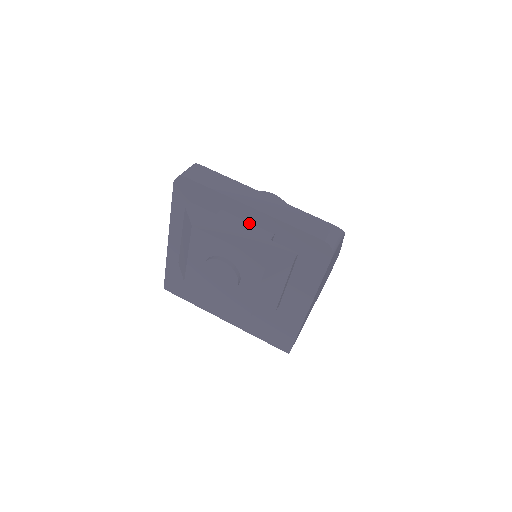
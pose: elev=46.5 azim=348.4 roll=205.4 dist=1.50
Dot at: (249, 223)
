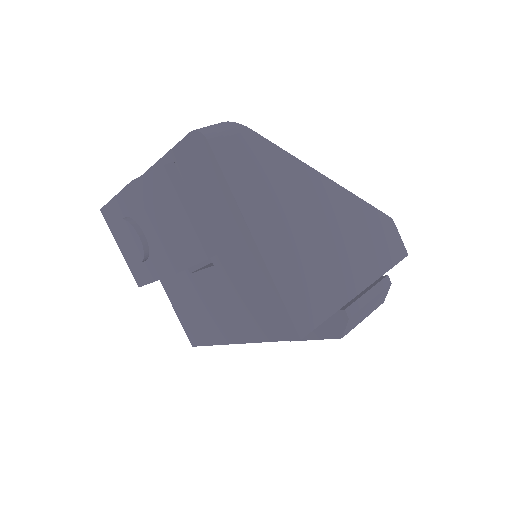
Dot at: occluded
